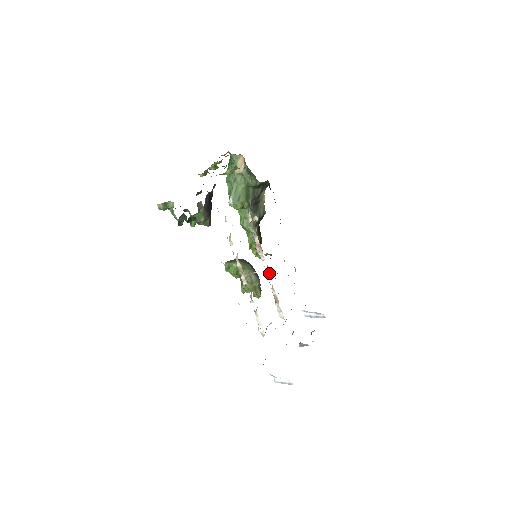
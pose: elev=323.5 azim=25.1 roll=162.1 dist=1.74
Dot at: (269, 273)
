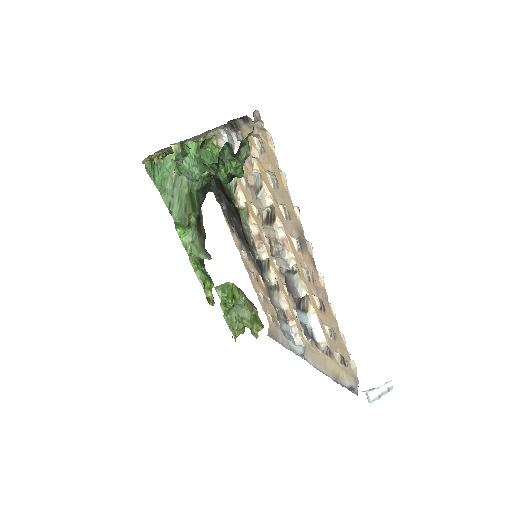
Dot at: (271, 281)
